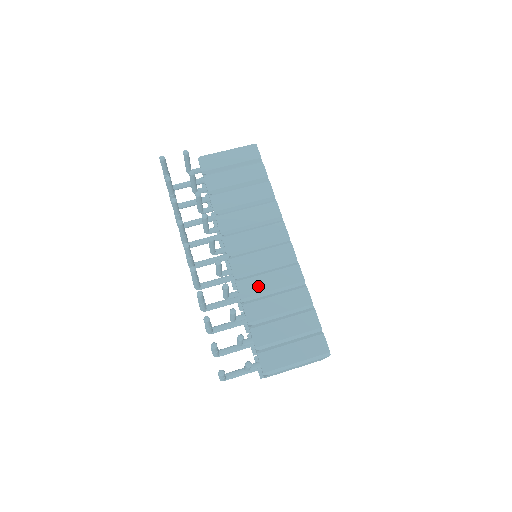
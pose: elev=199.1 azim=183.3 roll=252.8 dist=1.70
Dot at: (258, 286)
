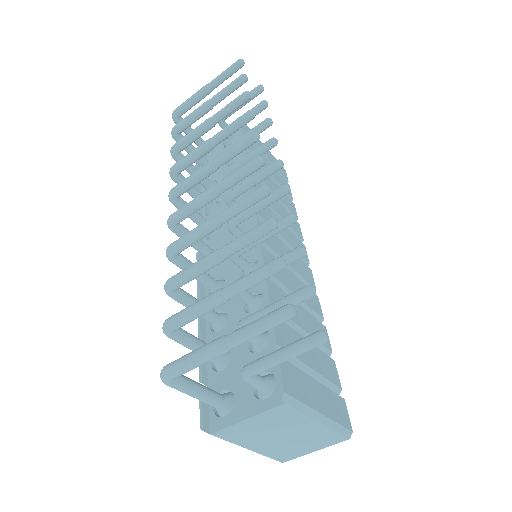
Dot at: (283, 275)
